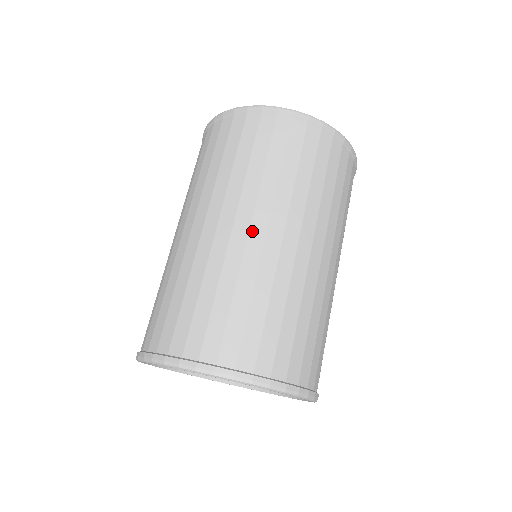
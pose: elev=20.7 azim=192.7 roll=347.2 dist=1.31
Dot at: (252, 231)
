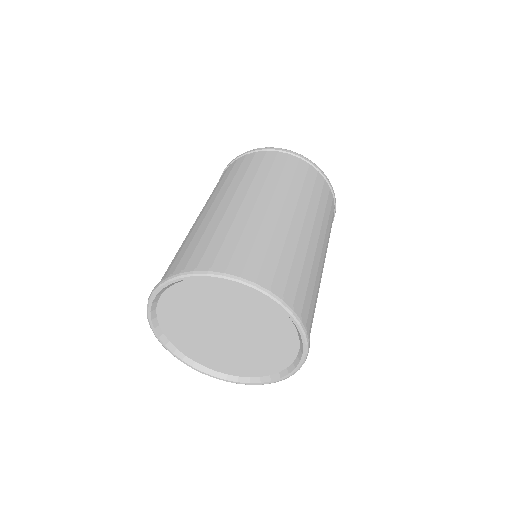
Dot at: (196, 220)
